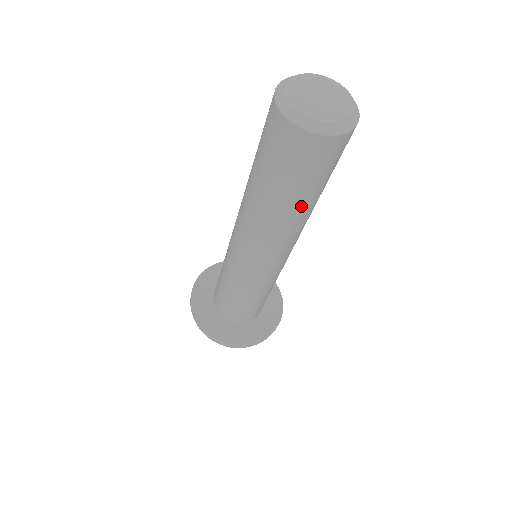
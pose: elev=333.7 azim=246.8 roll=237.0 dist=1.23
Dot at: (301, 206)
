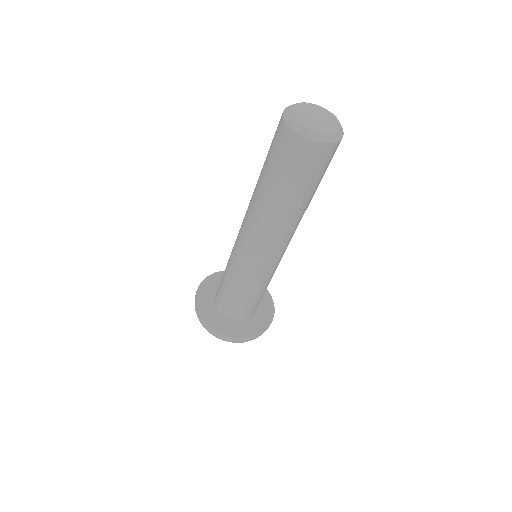
Dot at: (300, 202)
